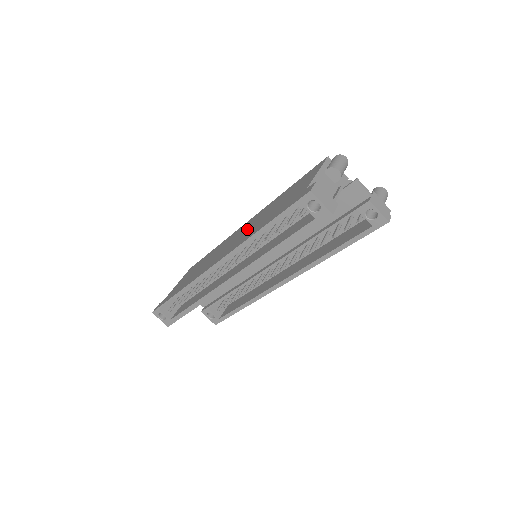
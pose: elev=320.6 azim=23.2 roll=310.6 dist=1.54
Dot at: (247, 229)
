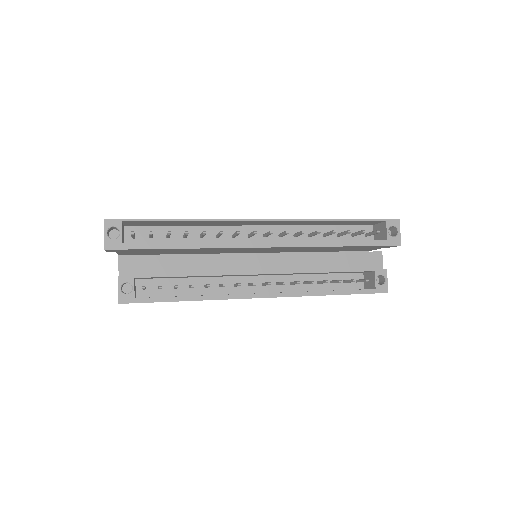
Dot at: occluded
